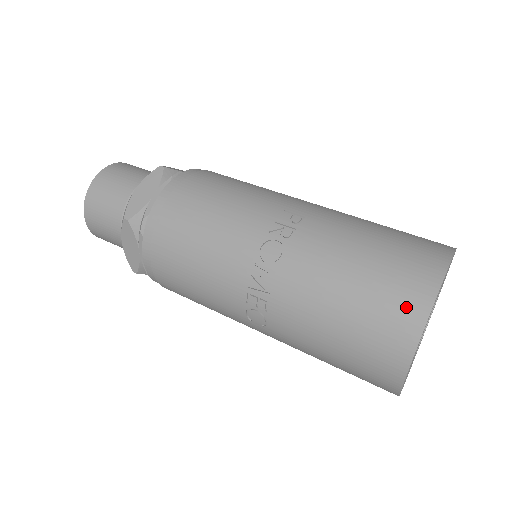
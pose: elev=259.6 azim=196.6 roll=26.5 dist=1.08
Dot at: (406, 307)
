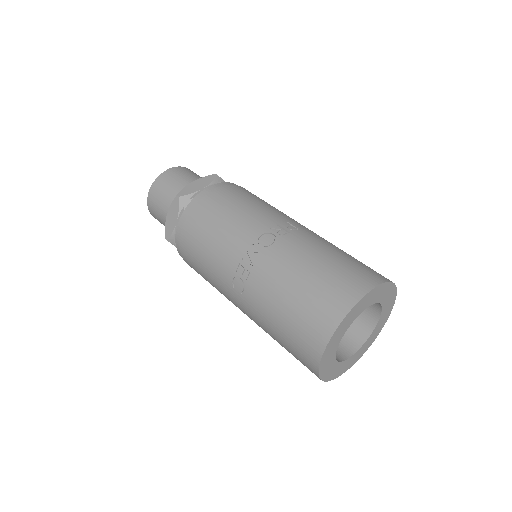
Dot at: (342, 296)
